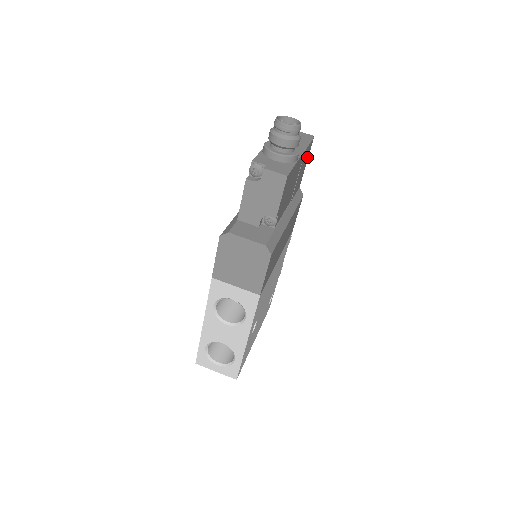
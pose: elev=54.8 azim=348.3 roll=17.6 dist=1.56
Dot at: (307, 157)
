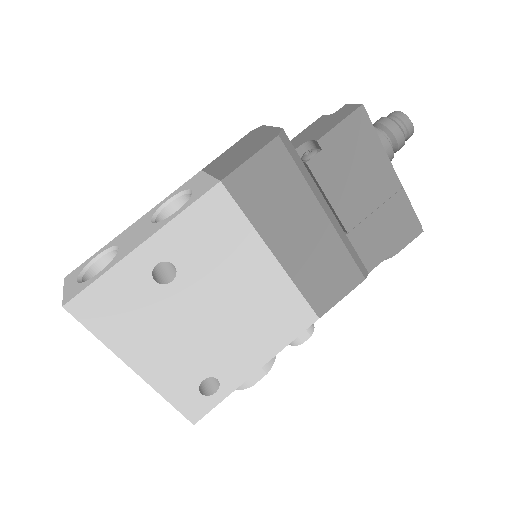
Dot at: (400, 237)
